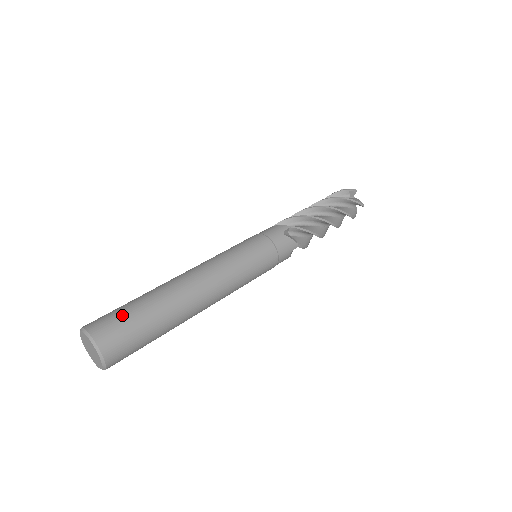
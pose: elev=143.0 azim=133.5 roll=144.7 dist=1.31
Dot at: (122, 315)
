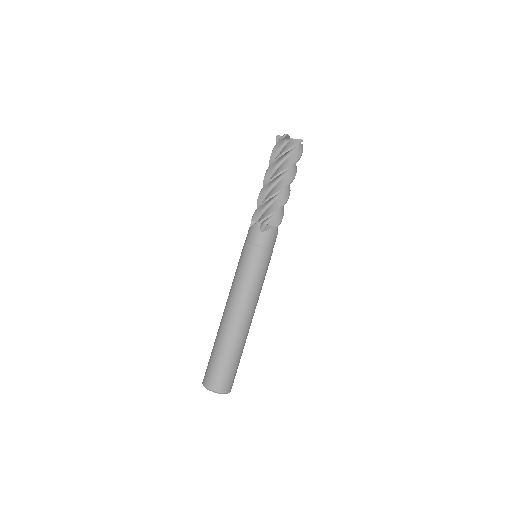
Dot at: (215, 367)
